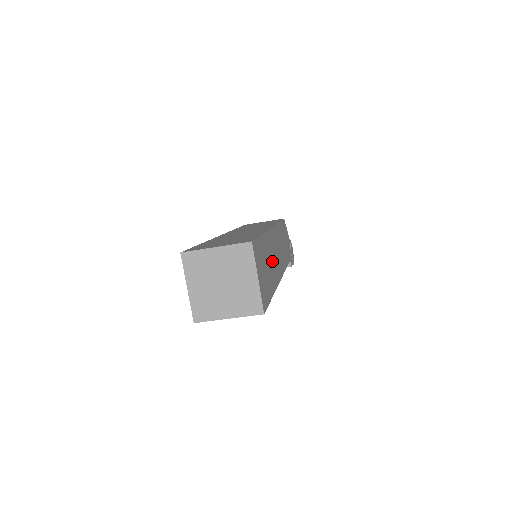
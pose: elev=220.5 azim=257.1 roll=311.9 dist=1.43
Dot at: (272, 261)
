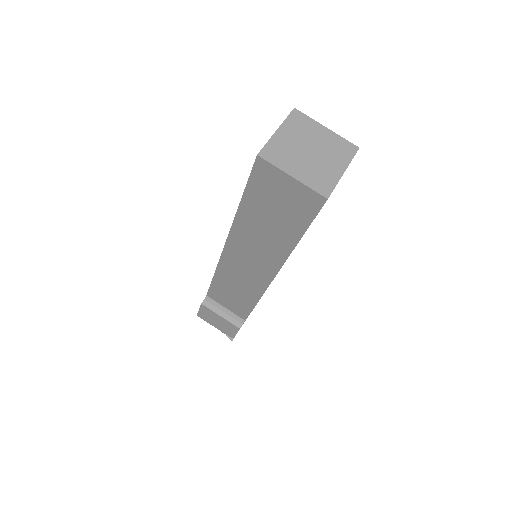
Dot at: occluded
